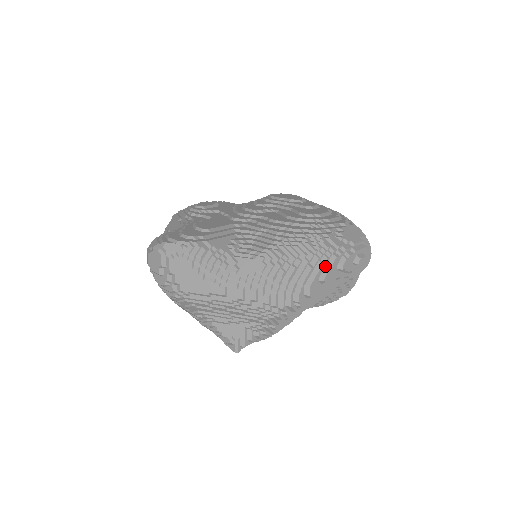
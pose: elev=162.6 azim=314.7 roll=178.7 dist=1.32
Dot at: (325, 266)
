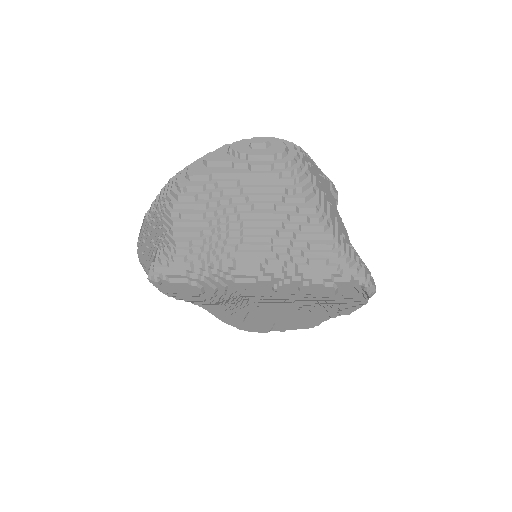
Dot at: (214, 154)
